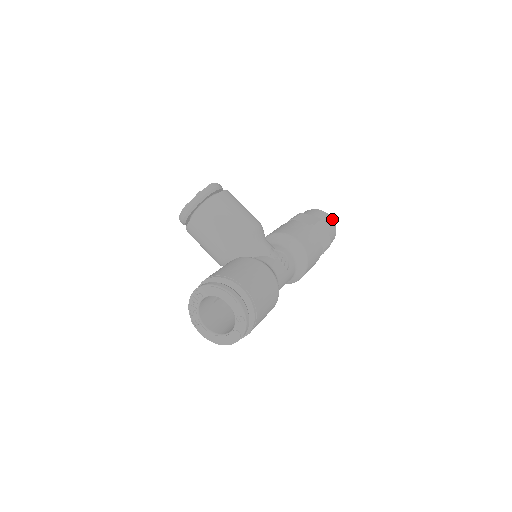
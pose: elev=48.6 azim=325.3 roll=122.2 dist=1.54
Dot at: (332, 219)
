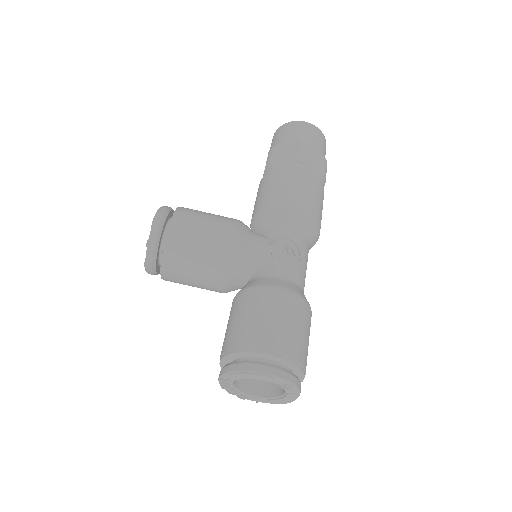
Dot at: (311, 125)
